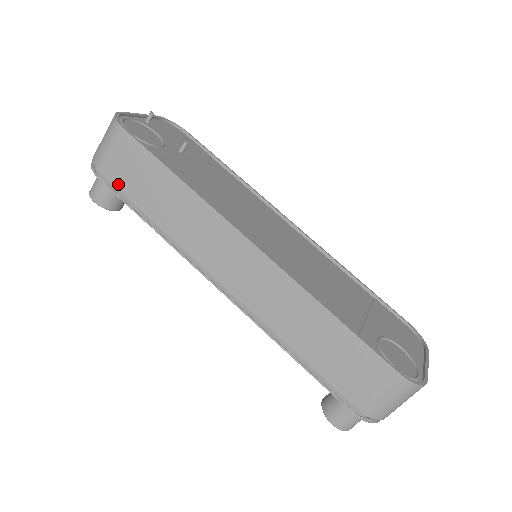
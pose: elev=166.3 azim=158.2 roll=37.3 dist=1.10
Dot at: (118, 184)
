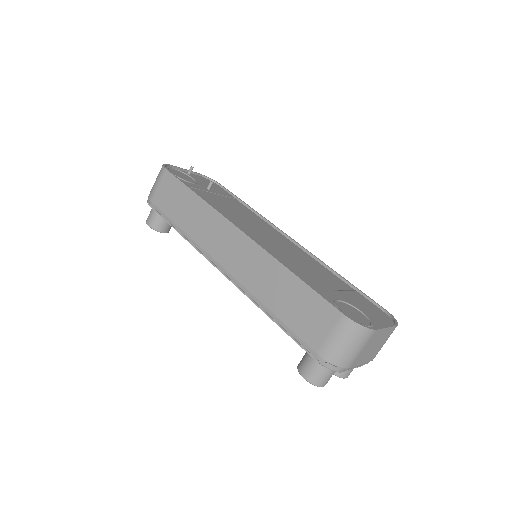
Dot at: (161, 207)
